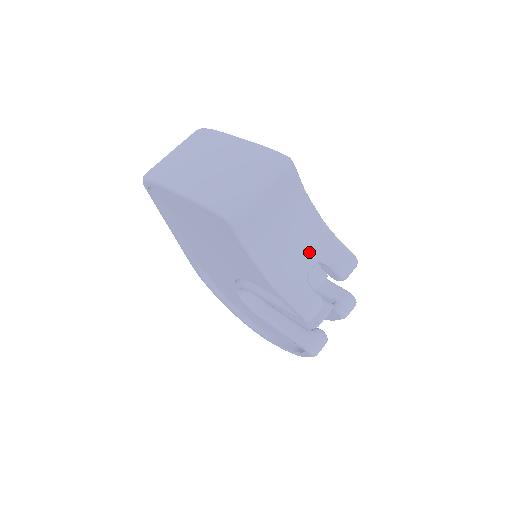
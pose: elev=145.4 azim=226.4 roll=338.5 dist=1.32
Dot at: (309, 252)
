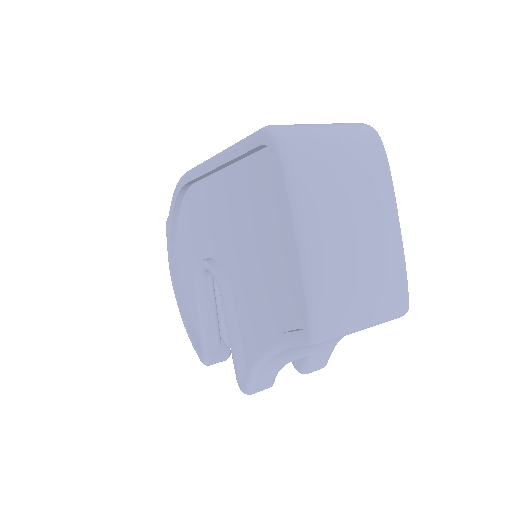
Dot at: (310, 351)
